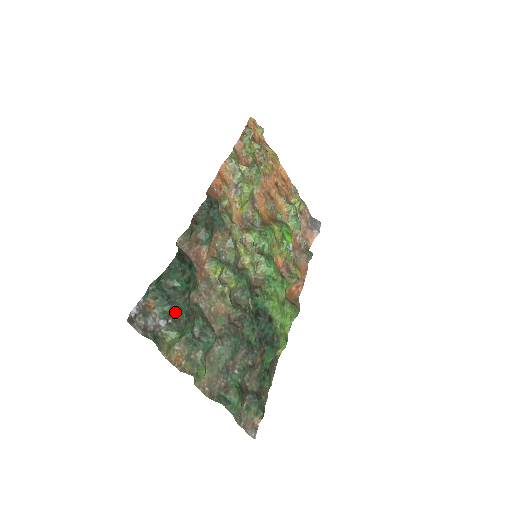
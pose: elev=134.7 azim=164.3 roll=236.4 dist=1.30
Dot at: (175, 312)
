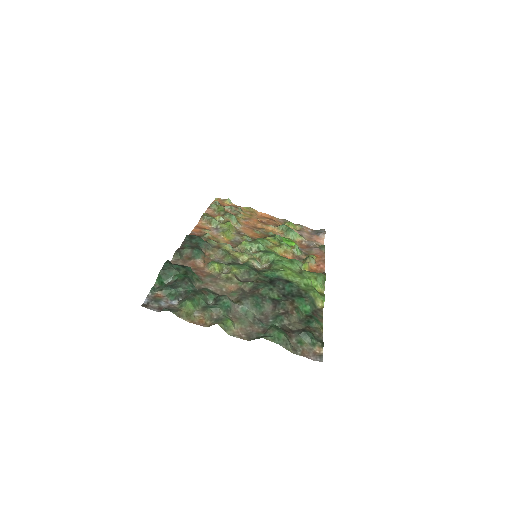
Dot at: (183, 294)
